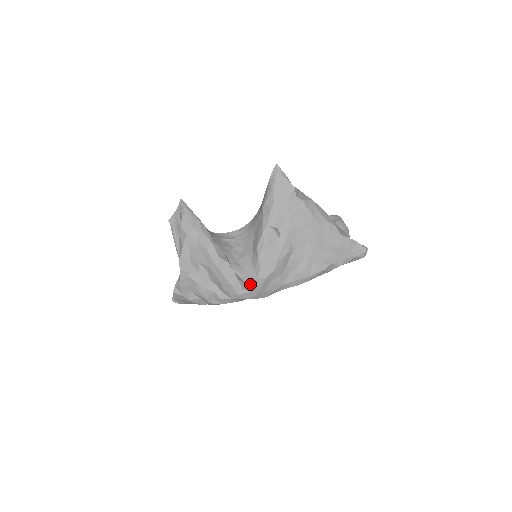
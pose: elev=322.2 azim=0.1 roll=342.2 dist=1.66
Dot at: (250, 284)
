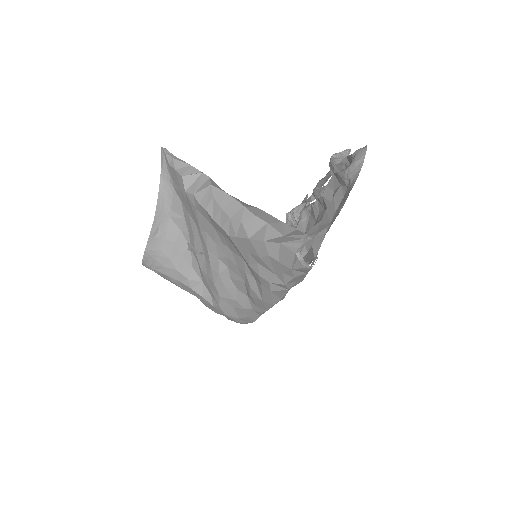
Dot at: (216, 312)
